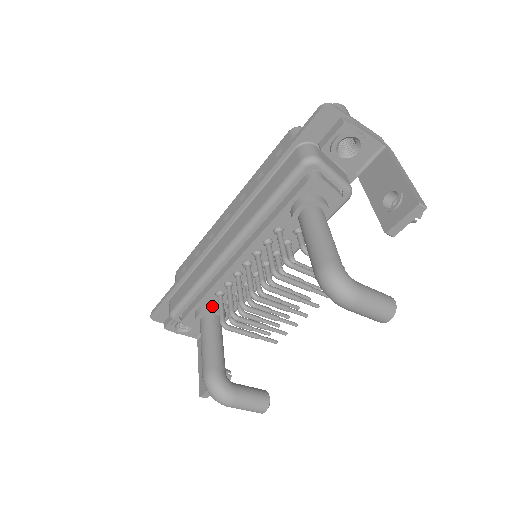
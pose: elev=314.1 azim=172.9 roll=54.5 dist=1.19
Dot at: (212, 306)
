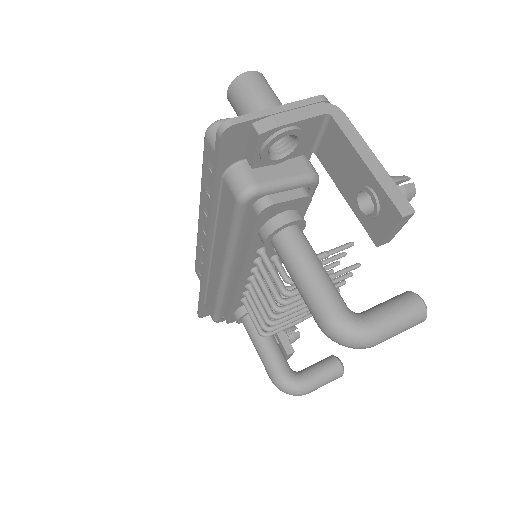
Dot at: (244, 308)
